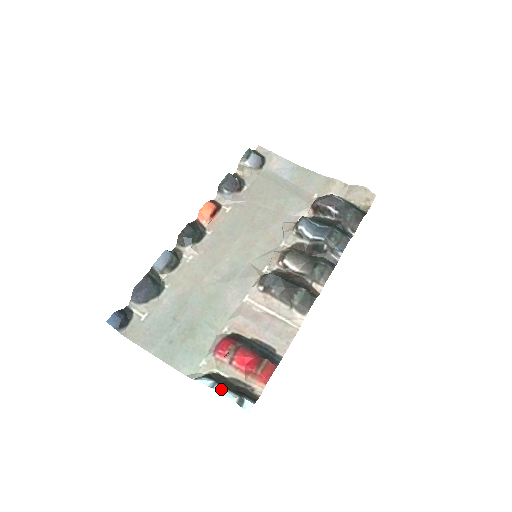
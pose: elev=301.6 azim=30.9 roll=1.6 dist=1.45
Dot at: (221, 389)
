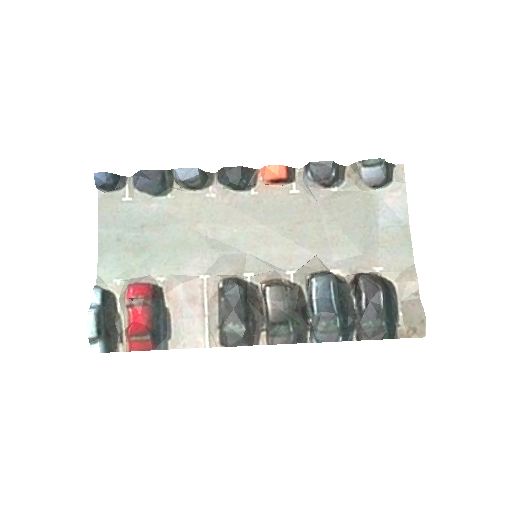
Dot at: (92, 316)
